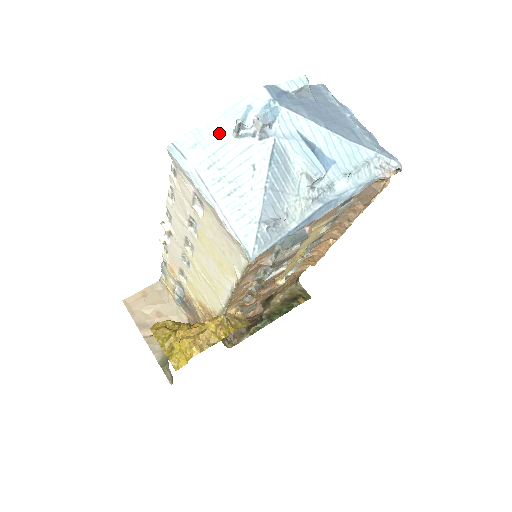
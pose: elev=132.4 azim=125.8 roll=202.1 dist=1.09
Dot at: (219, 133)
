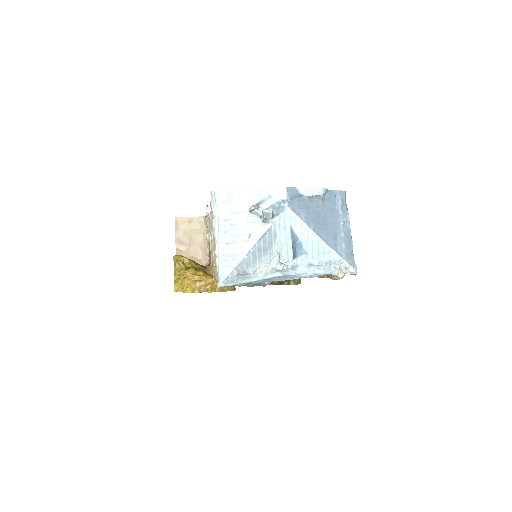
Dot at: (243, 202)
